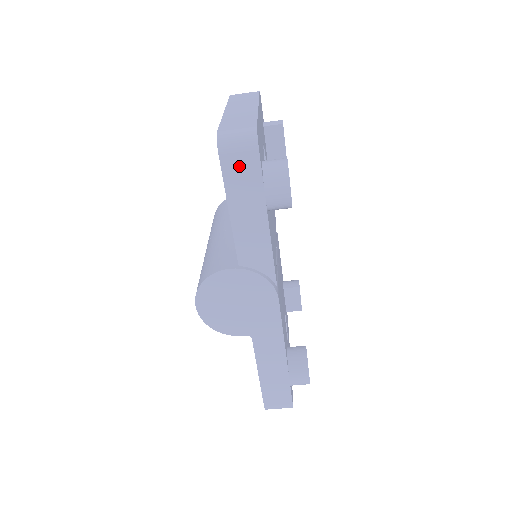
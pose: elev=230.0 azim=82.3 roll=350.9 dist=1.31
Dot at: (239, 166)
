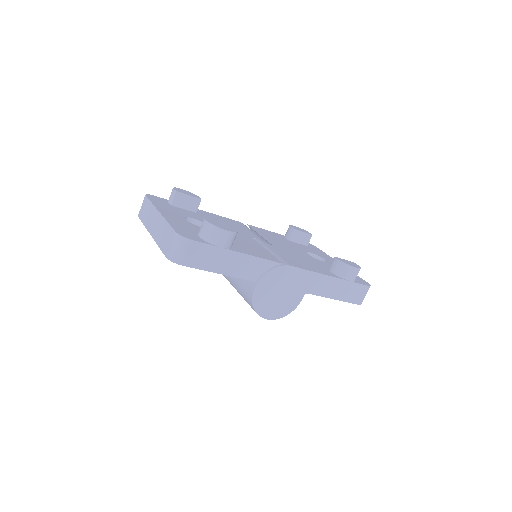
Dot at: (195, 256)
